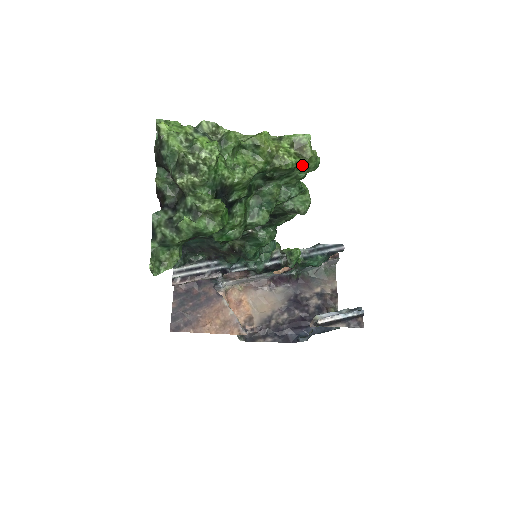
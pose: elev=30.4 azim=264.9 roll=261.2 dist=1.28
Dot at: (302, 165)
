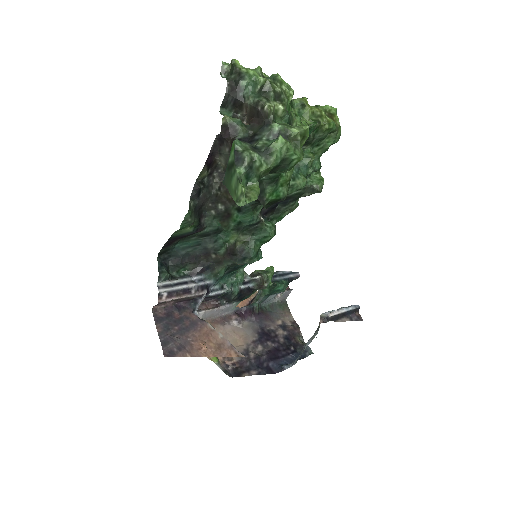
Dot at: (336, 130)
